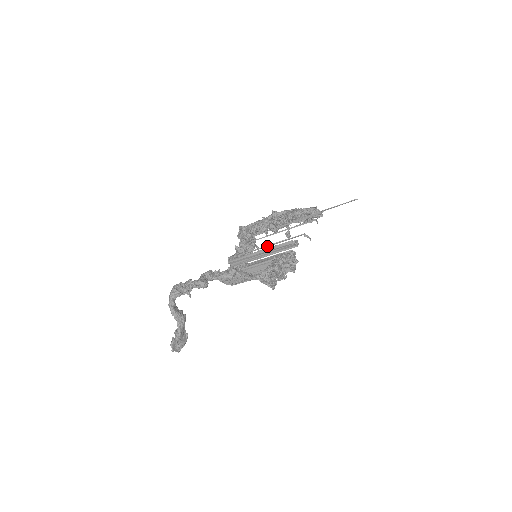
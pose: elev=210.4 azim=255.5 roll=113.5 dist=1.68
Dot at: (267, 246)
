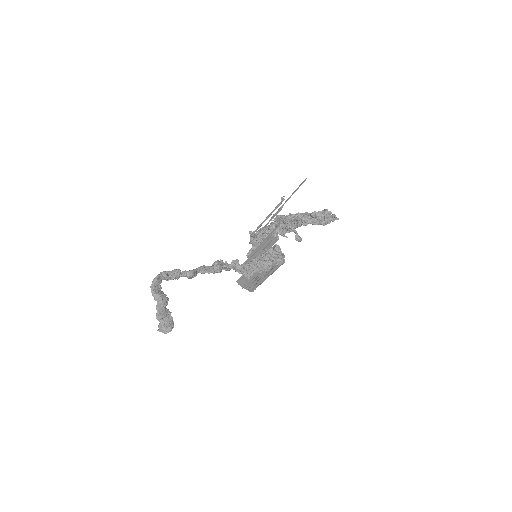
Dot at: (261, 244)
